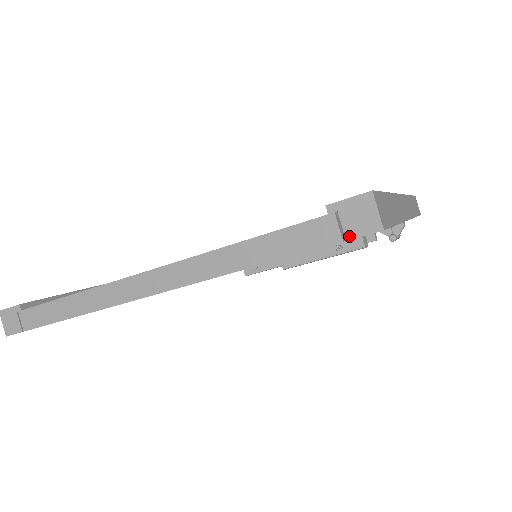
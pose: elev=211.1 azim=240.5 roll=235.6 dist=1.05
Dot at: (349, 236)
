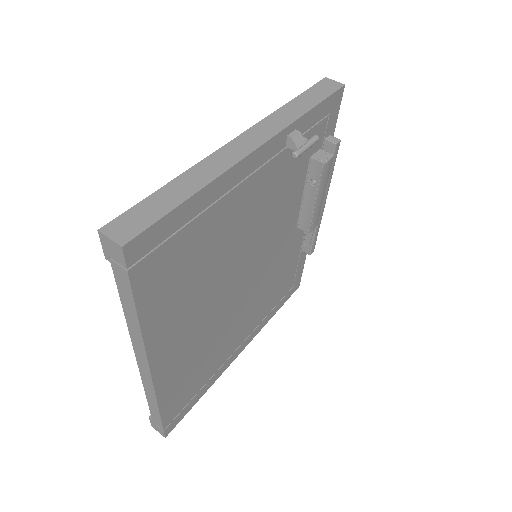
Dot at: (124, 265)
